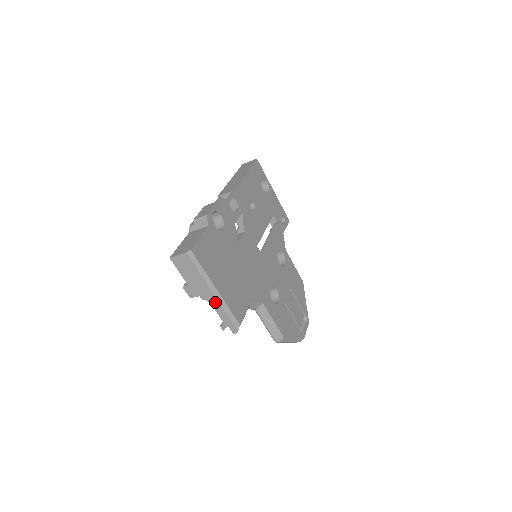
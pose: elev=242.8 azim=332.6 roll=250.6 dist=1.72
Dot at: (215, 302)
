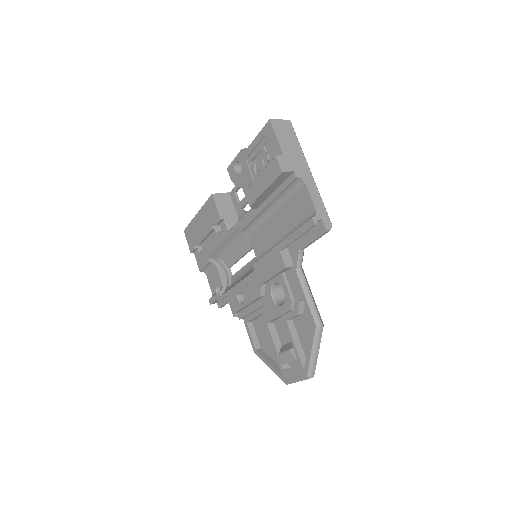
Dot at: (311, 182)
